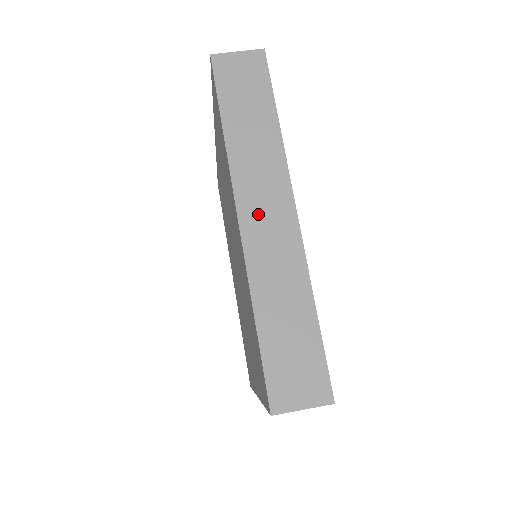
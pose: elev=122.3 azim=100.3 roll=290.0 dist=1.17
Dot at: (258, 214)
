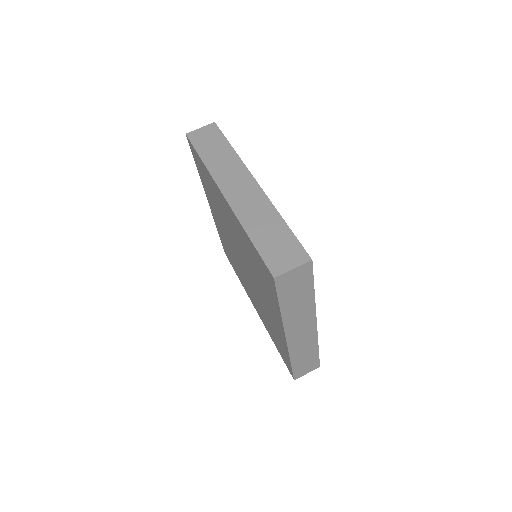
Dot at: (297, 333)
